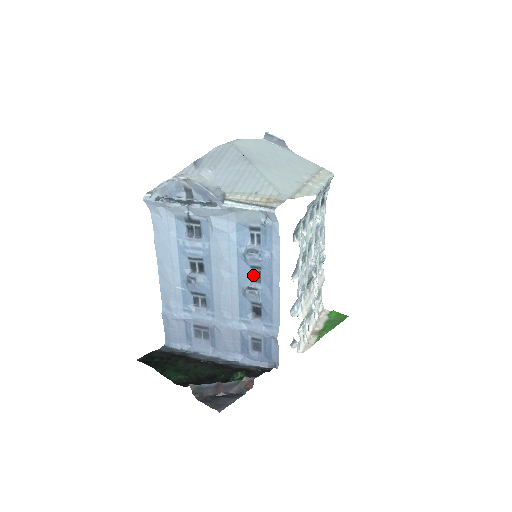
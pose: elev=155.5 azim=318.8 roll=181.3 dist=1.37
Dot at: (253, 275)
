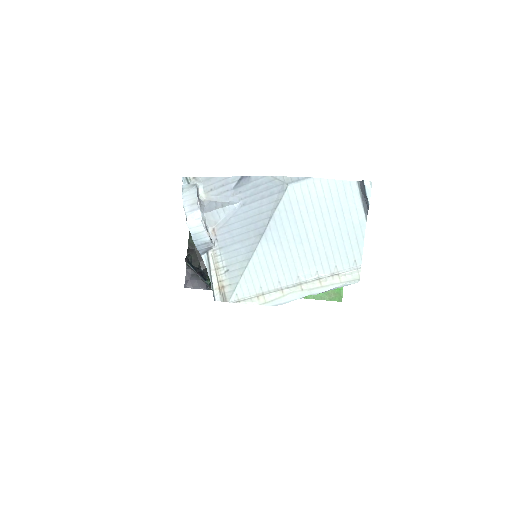
Dot at: occluded
